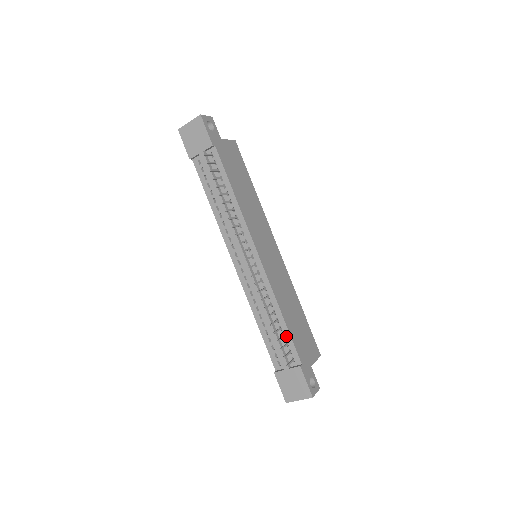
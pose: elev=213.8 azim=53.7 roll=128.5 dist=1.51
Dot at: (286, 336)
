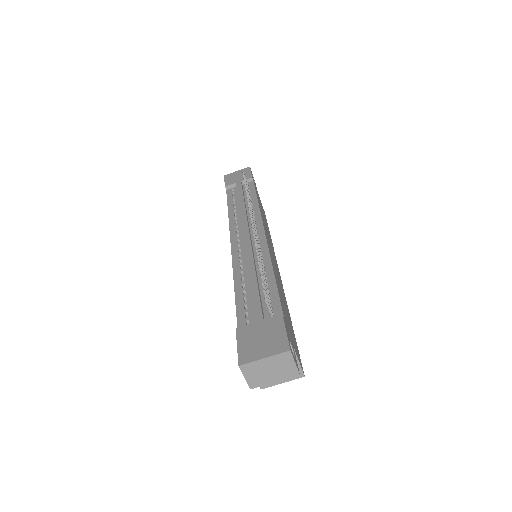
Dot at: (271, 292)
